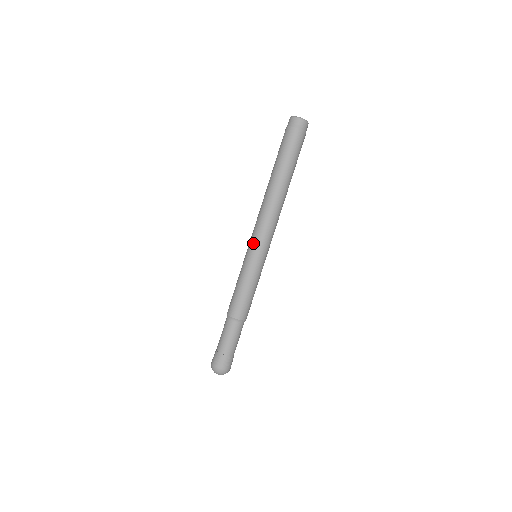
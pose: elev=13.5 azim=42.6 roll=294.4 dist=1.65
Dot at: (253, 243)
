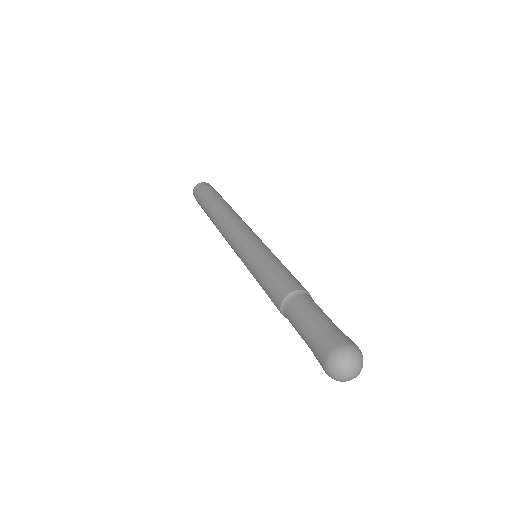
Dot at: (241, 241)
